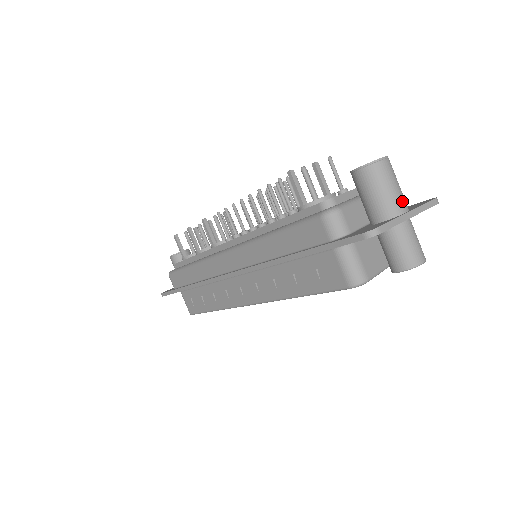
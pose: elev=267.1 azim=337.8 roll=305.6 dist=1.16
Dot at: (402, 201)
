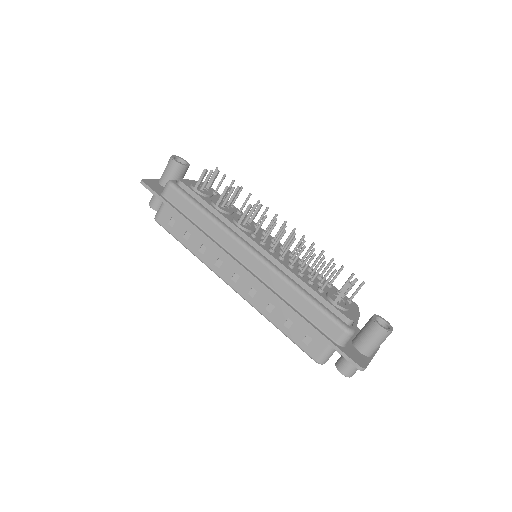
Dot at: occluded
